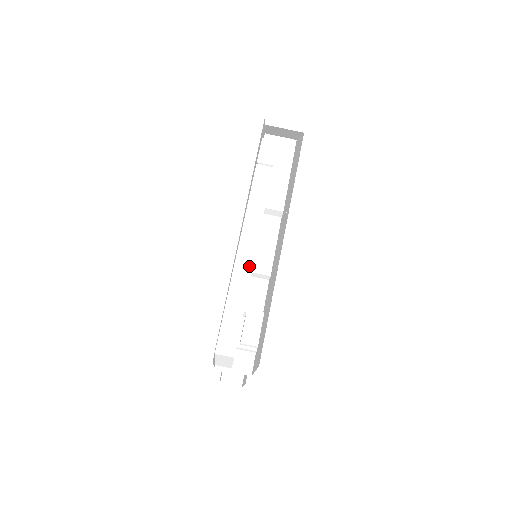
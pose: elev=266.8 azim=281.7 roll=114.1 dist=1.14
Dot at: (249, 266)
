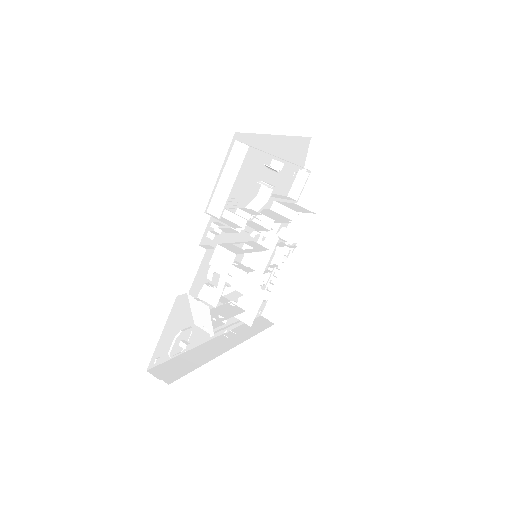
Dot at: occluded
